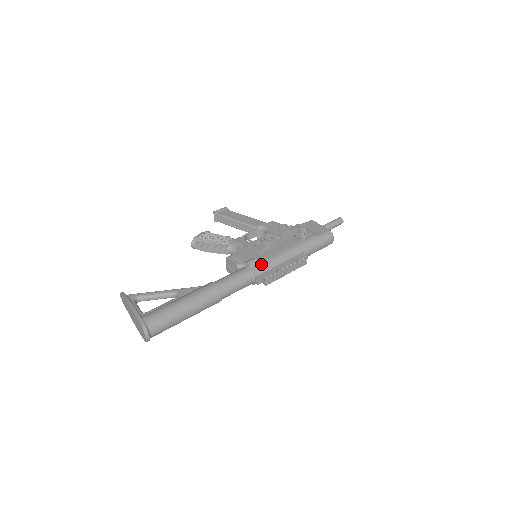
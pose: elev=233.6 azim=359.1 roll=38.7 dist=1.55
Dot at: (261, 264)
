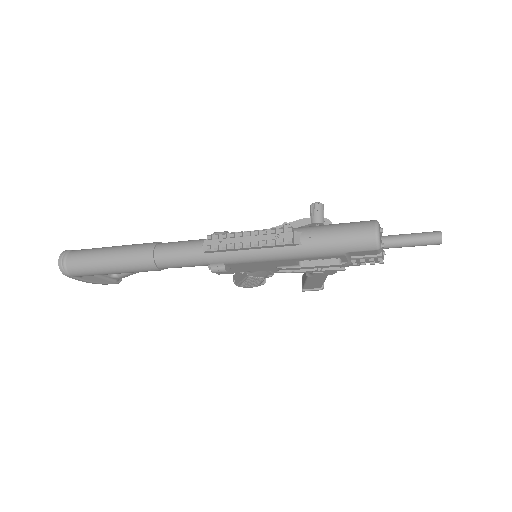
Dot at: occluded
